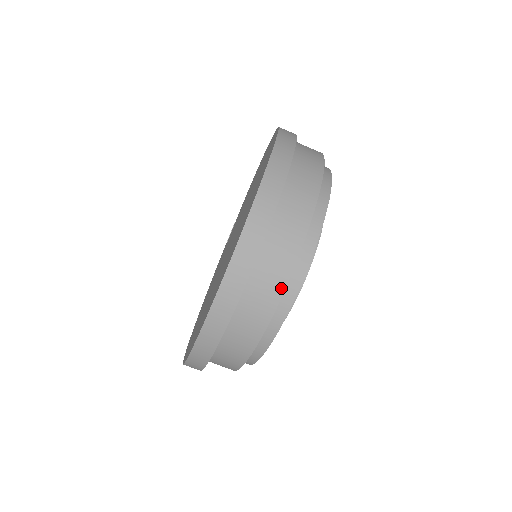
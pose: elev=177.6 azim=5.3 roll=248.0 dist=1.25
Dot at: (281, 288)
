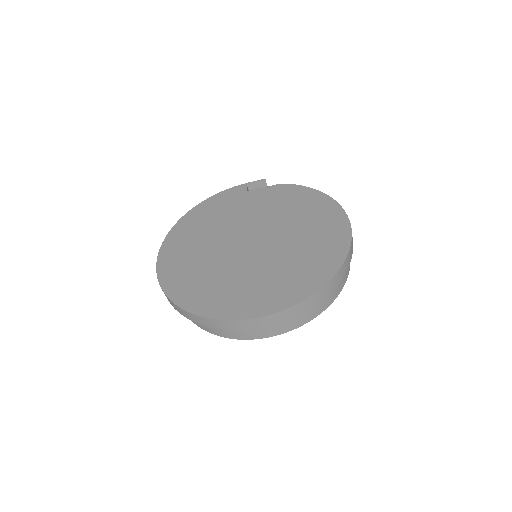
Dot at: (254, 338)
